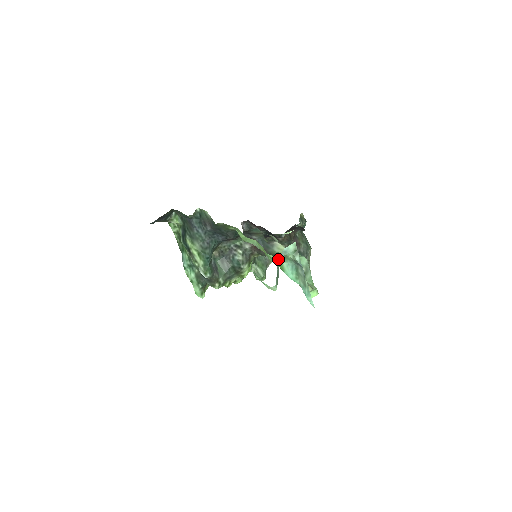
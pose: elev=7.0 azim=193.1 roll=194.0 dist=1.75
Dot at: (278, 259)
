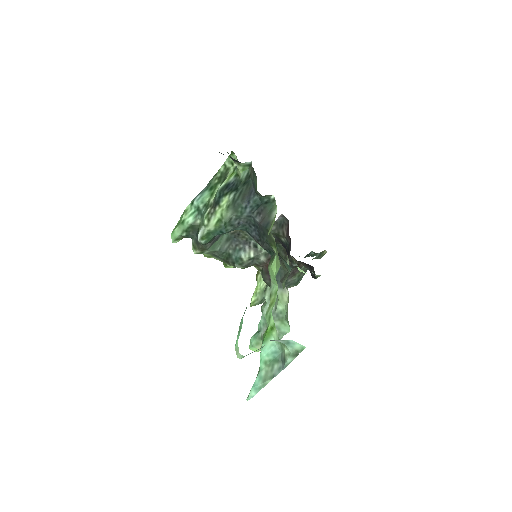
Dot at: (275, 340)
